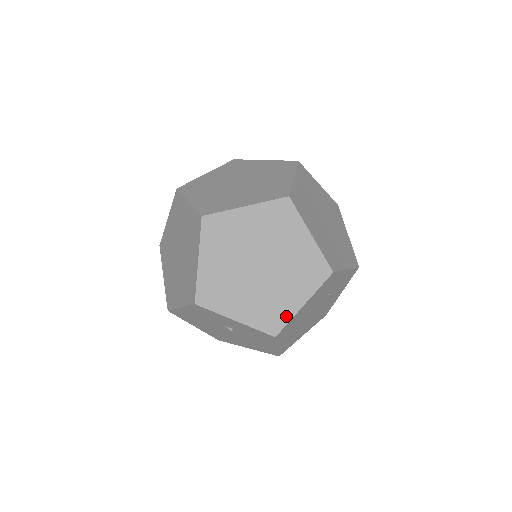
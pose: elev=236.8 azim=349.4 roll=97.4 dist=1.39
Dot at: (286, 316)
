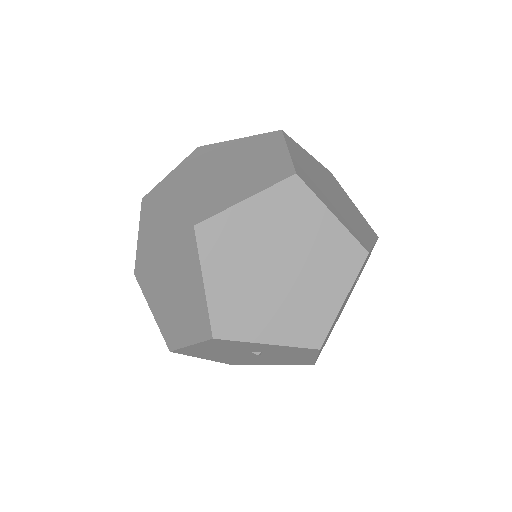
Dot at: (326, 321)
